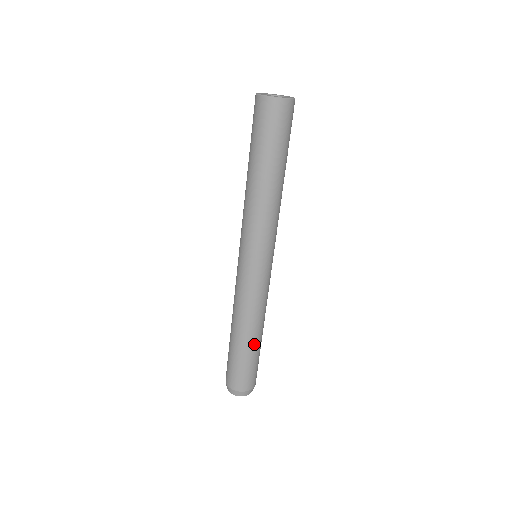
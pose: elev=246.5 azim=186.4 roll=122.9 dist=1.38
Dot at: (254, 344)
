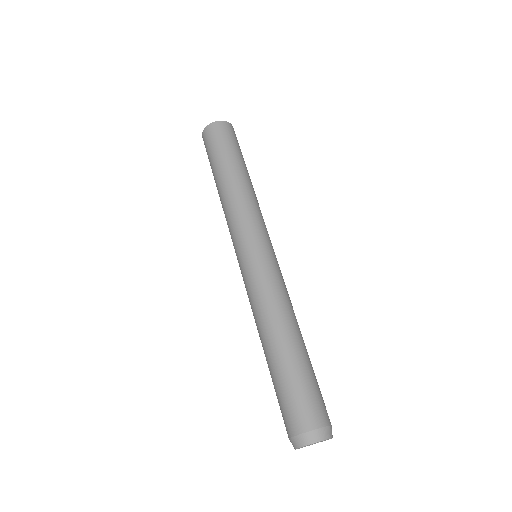
Dot at: (282, 352)
